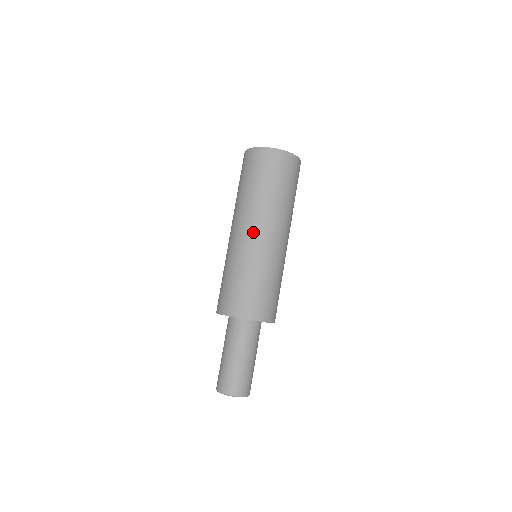
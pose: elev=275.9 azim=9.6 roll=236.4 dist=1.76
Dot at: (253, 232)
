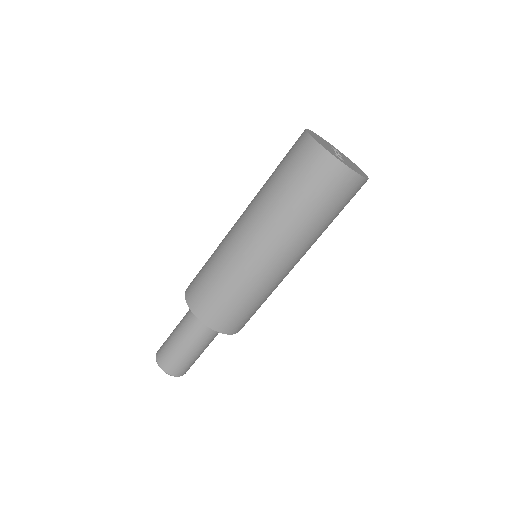
Dot at: (280, 260)
